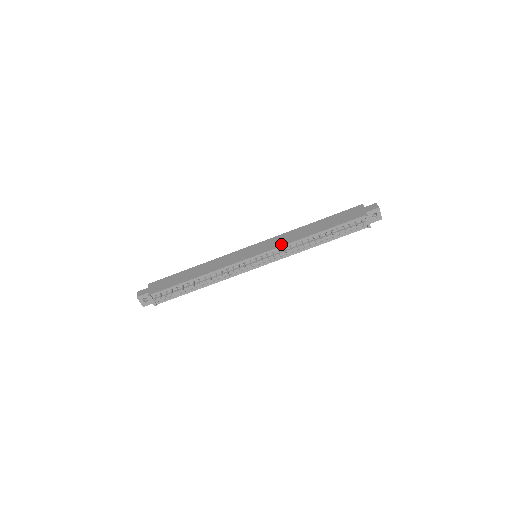
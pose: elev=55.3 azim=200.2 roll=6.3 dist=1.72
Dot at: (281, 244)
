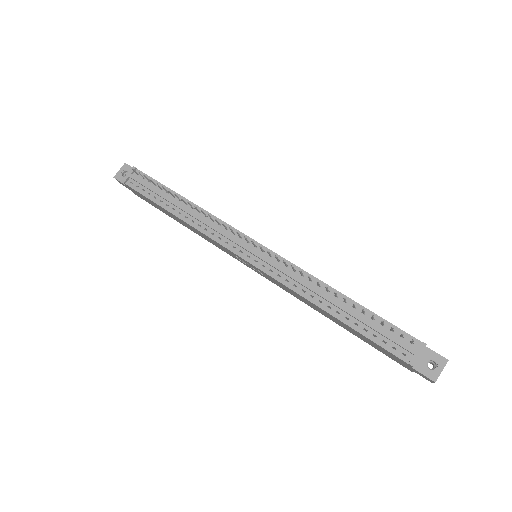
Dot at: occluded
